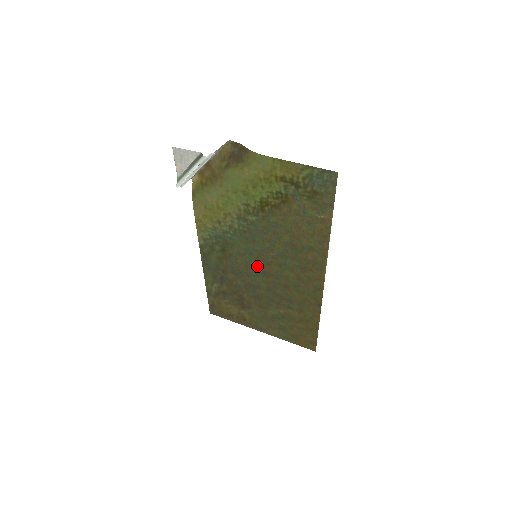
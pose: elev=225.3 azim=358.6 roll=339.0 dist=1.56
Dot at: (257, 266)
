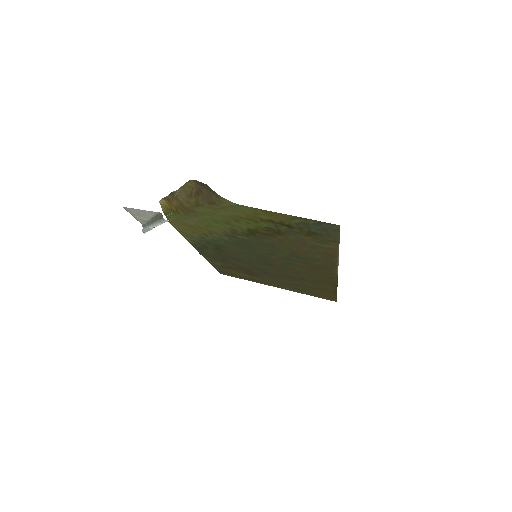
Dot at: (259, 260)
